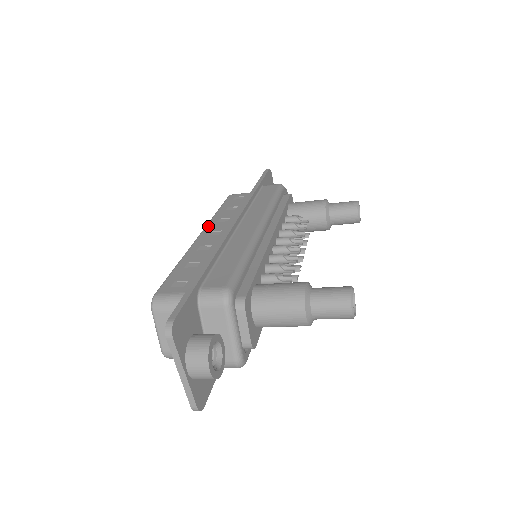
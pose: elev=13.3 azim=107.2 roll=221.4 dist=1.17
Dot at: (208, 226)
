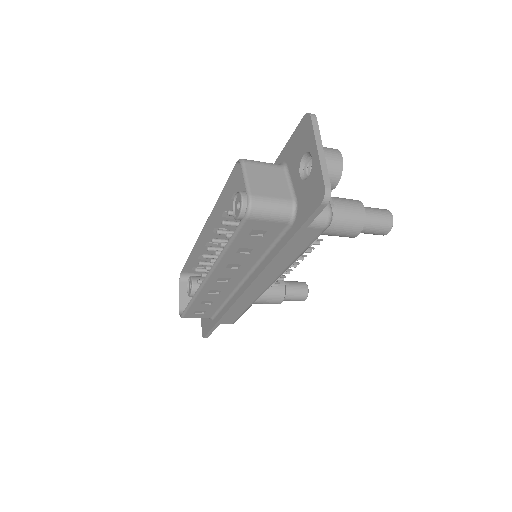
Dot at: (203, 235)
